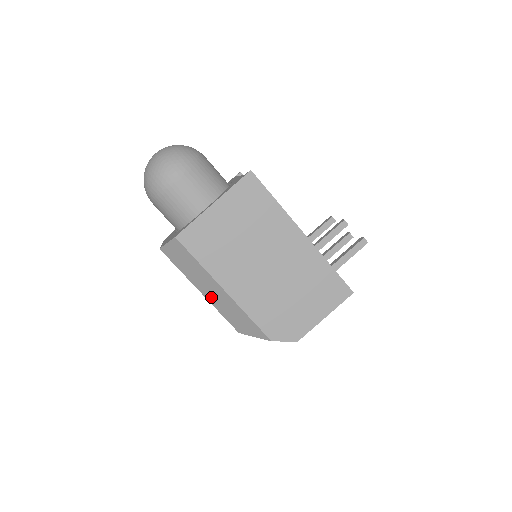
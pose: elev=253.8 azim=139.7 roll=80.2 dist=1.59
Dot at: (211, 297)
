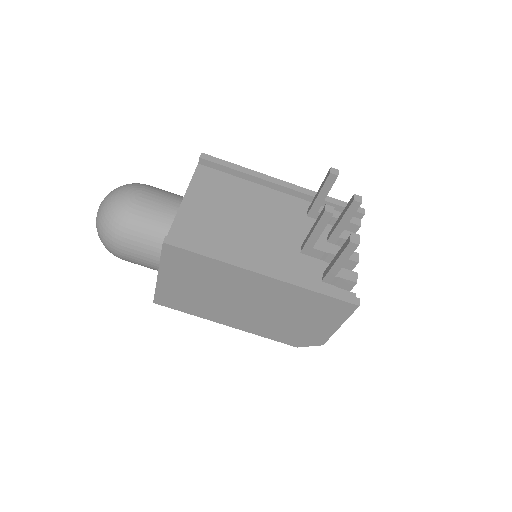
Dot at: occluded
